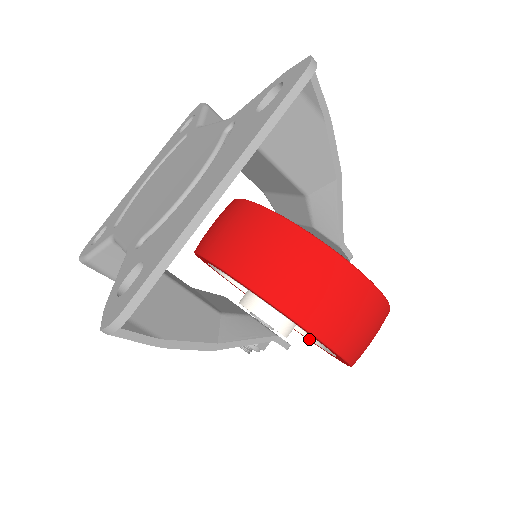
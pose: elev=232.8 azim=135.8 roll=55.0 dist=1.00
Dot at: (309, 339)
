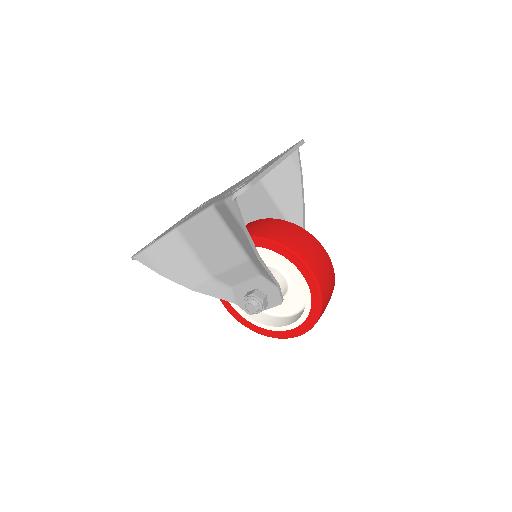
Dot at: (282, 326)
